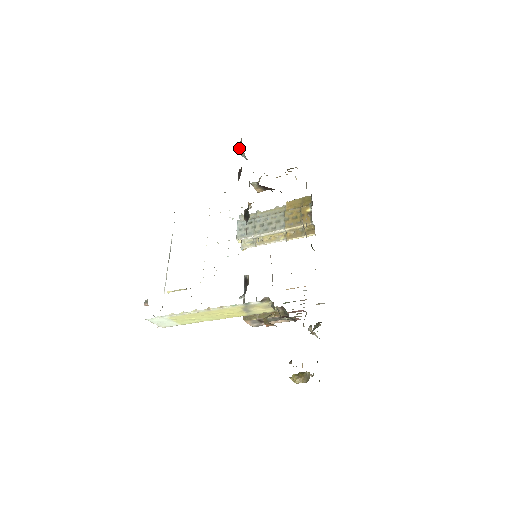
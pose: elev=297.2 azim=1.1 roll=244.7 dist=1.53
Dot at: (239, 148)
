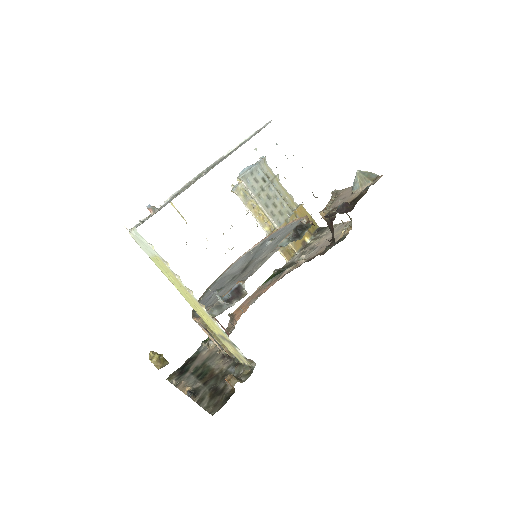
Dot at: (365, 176)
